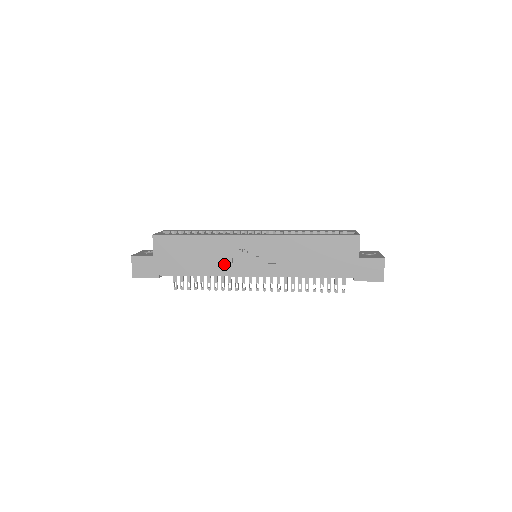
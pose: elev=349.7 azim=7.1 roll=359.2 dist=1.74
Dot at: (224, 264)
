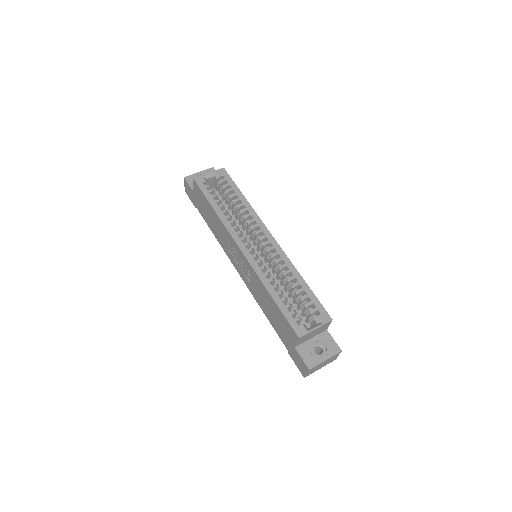
Dot at: (225, 244)
